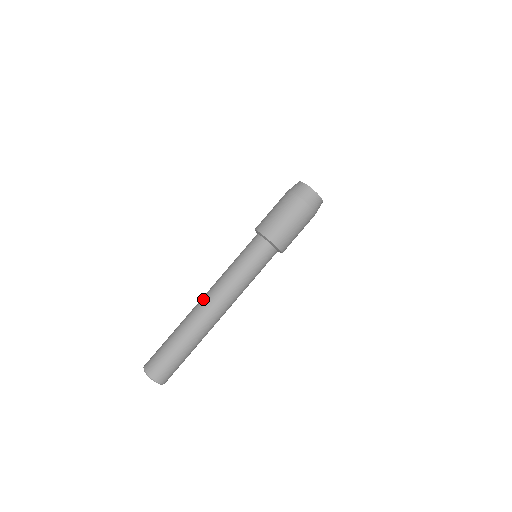
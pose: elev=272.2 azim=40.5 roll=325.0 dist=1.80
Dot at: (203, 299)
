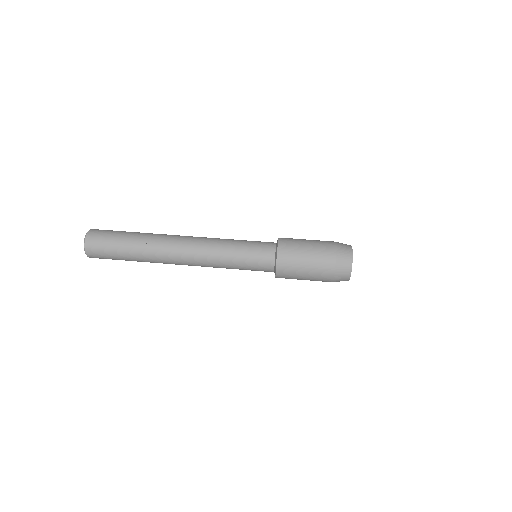
Dot at: (183, 239)
